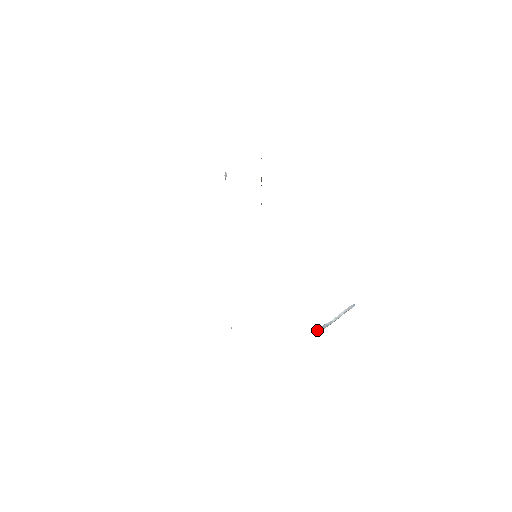
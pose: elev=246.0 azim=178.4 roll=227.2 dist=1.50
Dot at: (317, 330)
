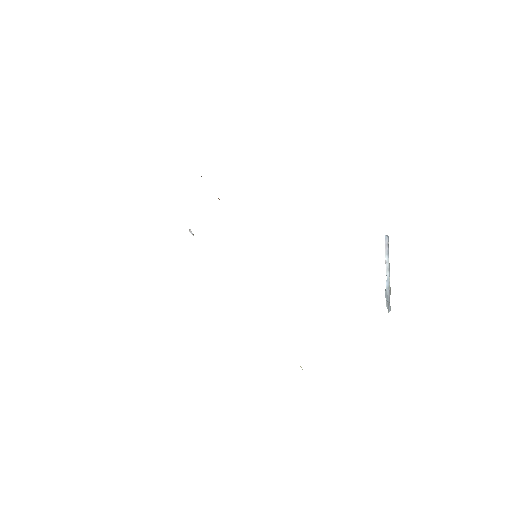
Dot at: (386, 305)
